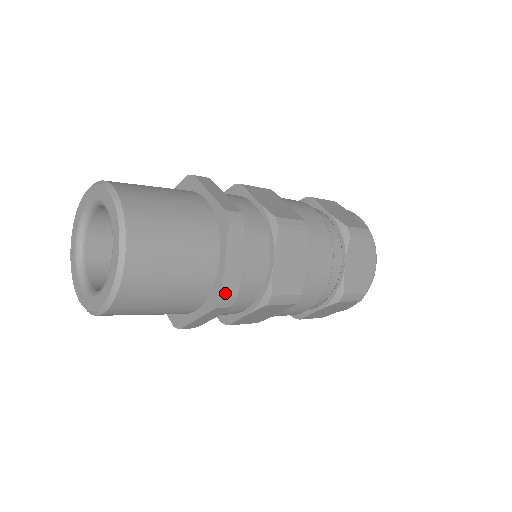
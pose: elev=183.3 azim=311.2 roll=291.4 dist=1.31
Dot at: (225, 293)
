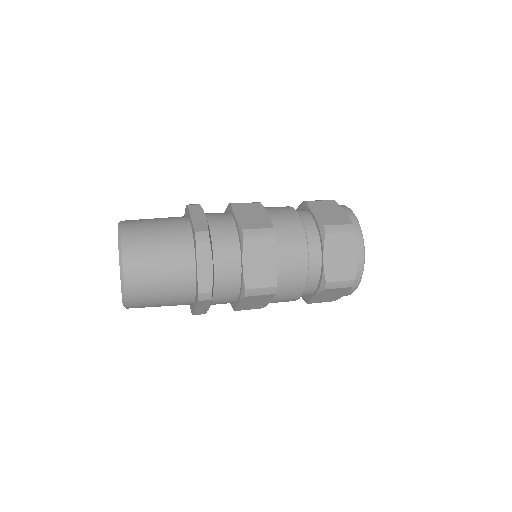
Dot at: (195, 314)
